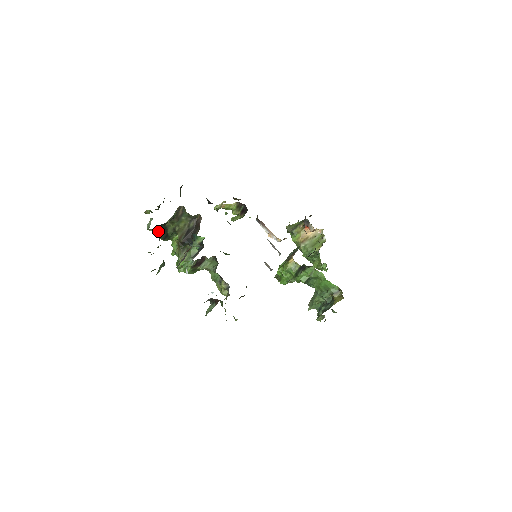
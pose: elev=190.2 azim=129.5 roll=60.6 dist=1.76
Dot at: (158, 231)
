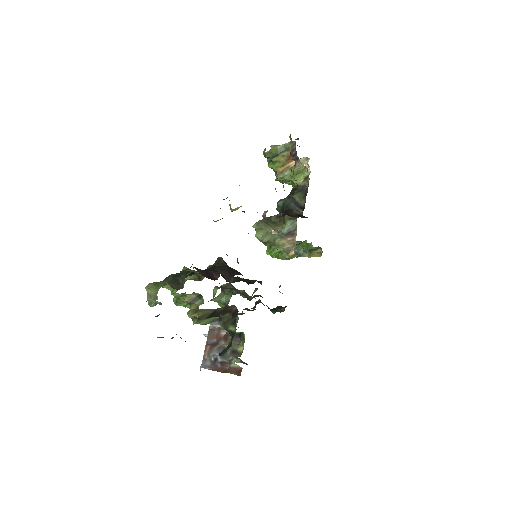
Dot at: occluded
